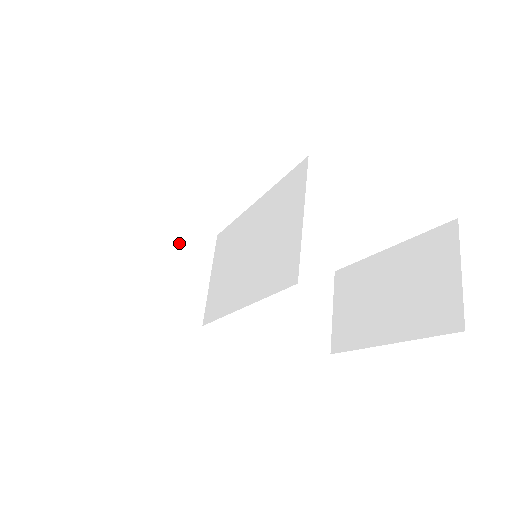
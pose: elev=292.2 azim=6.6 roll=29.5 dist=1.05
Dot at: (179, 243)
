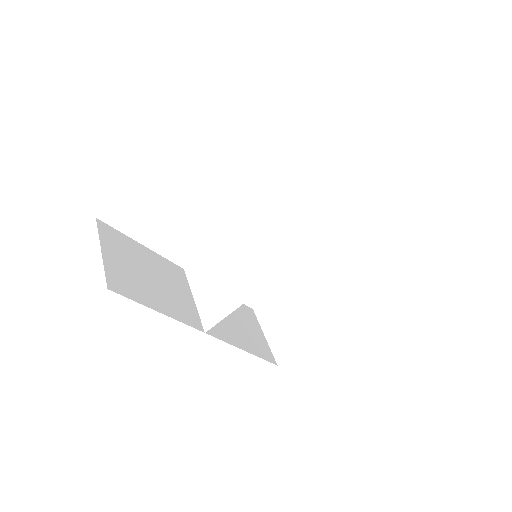
Dot at: (165, 269)
